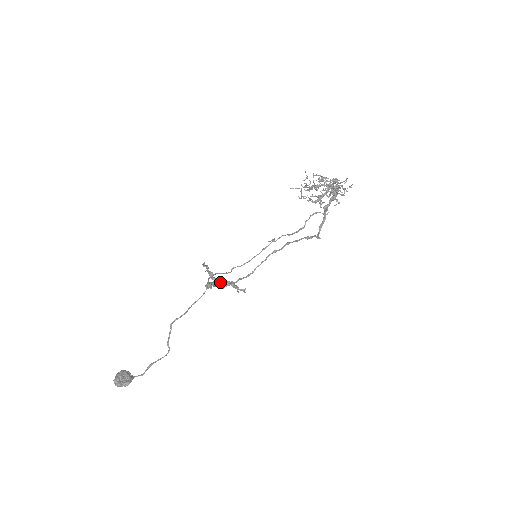
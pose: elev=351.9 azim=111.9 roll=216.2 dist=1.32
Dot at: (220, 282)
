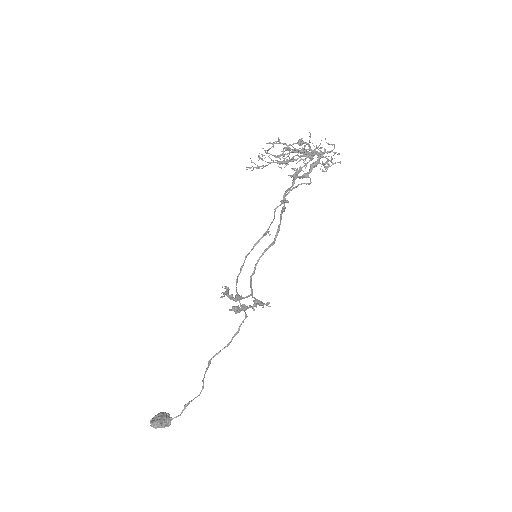
Dot at: (235, 297)
